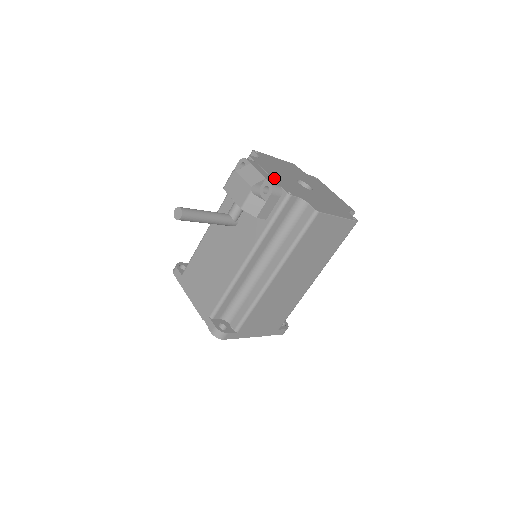
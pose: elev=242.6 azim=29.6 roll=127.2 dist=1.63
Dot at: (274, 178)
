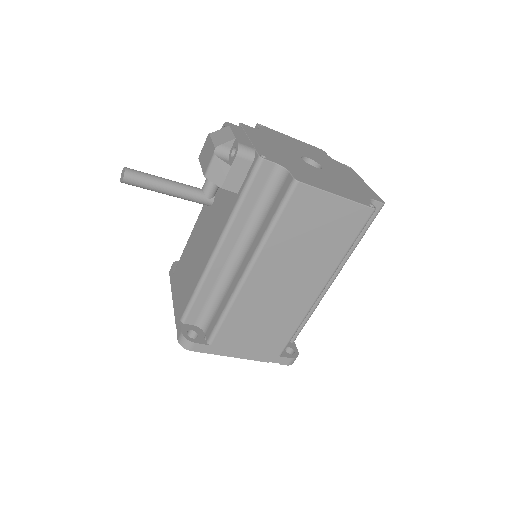
Dot at: (255, 143)
